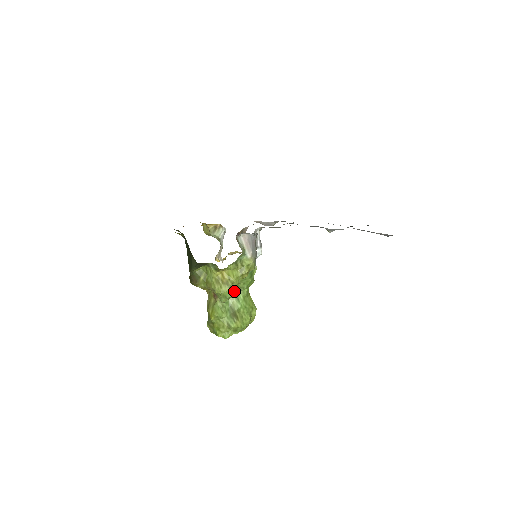
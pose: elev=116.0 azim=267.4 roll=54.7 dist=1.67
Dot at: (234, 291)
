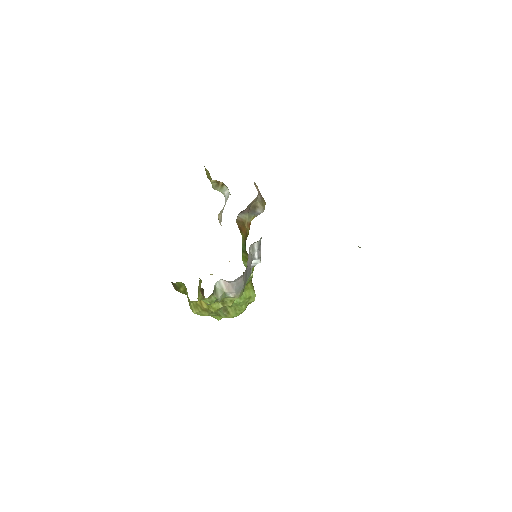
Dot at: (216, 314)
